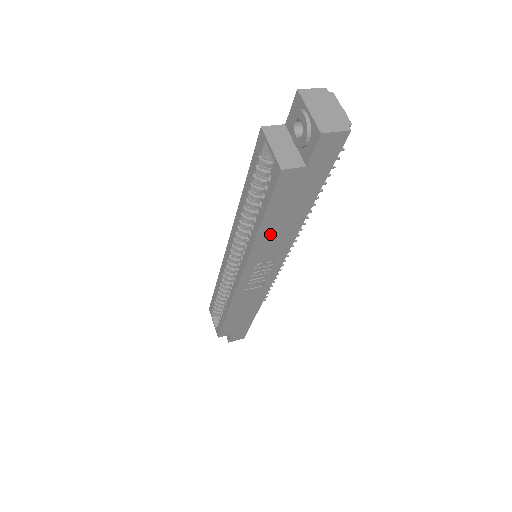
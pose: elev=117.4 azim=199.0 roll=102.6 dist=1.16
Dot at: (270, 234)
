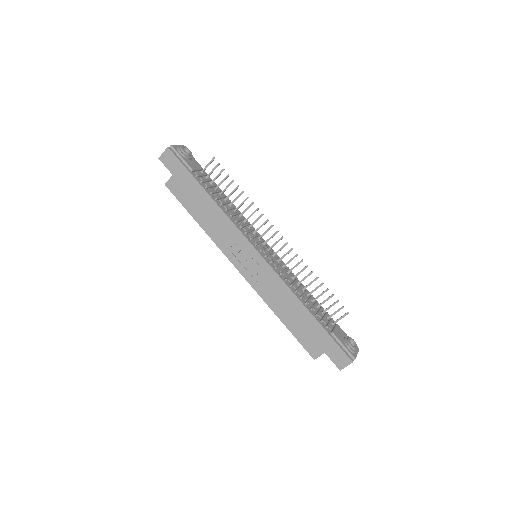
Dot at: (209, 223)
